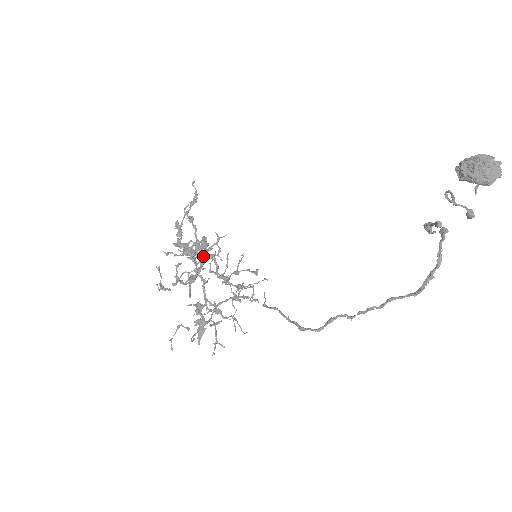
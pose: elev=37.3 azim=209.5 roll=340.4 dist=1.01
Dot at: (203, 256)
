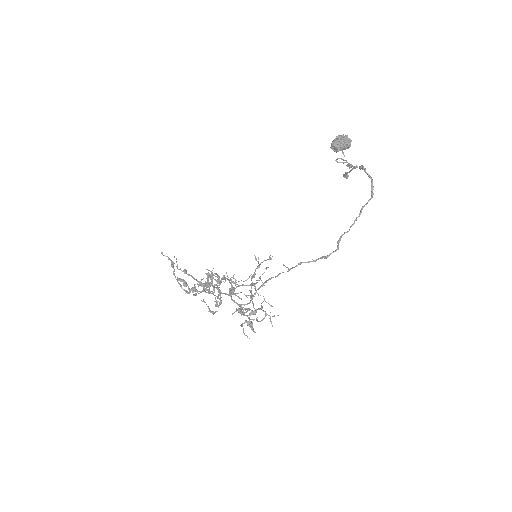
Dot at: occluded
